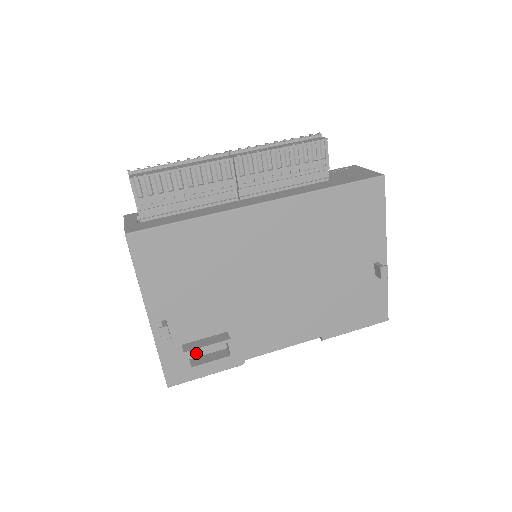
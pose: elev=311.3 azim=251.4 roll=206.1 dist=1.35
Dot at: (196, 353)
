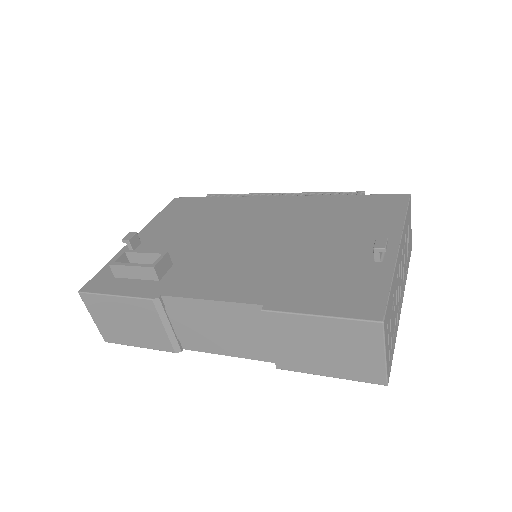
Dot at: occluded
